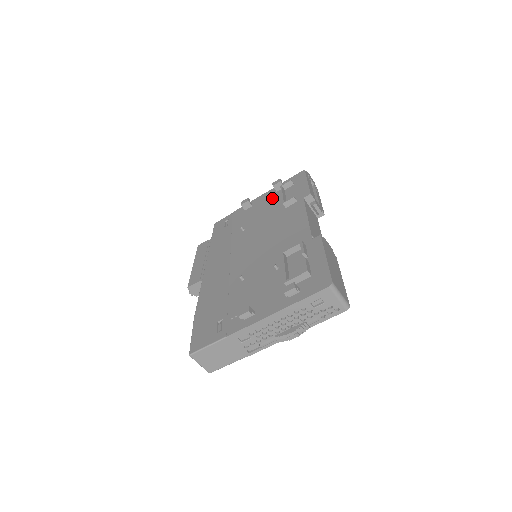
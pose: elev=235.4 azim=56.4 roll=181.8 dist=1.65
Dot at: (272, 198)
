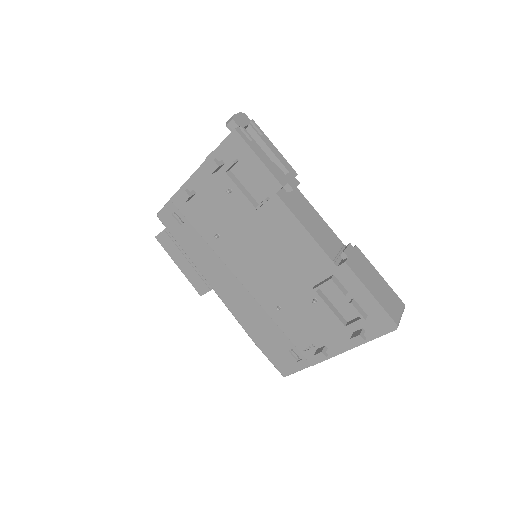
Dot at: (220, 184)
